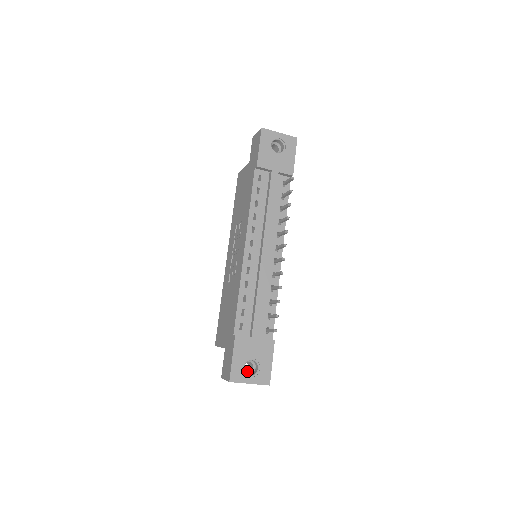
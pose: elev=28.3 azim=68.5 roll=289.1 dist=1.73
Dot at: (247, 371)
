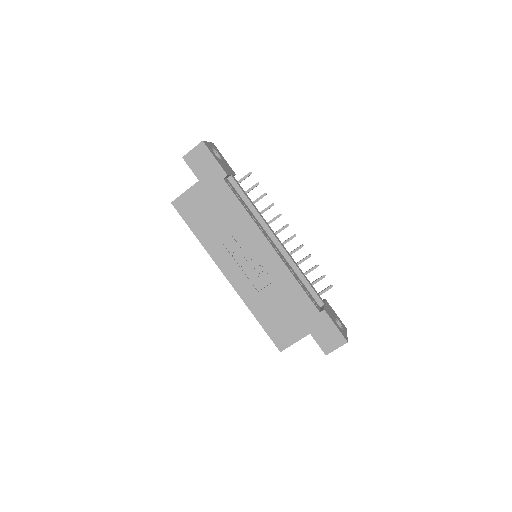
Dot at: occluded
